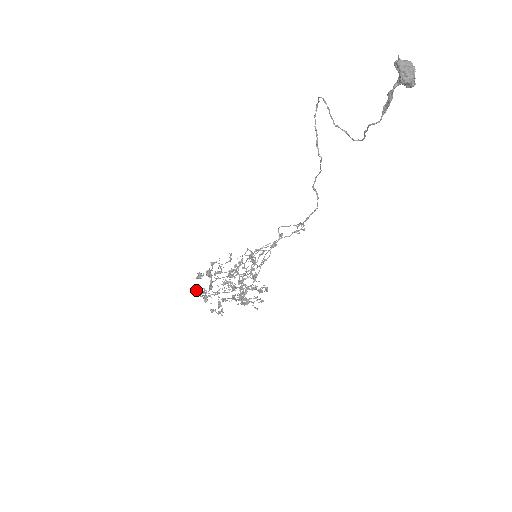
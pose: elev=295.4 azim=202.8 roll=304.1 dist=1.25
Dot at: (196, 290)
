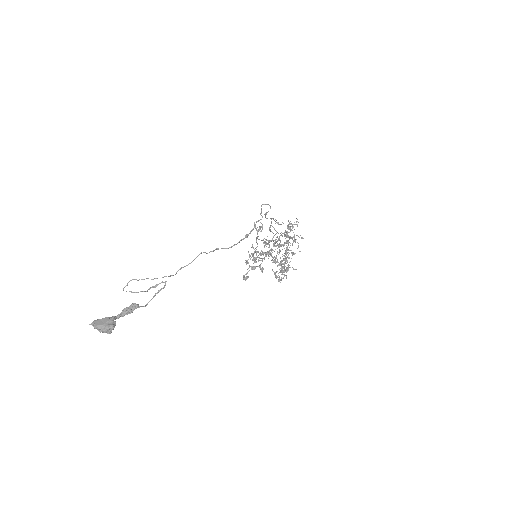
Dot at: occluded
